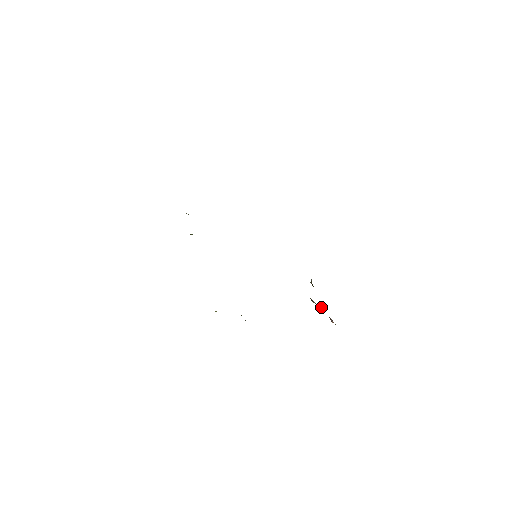
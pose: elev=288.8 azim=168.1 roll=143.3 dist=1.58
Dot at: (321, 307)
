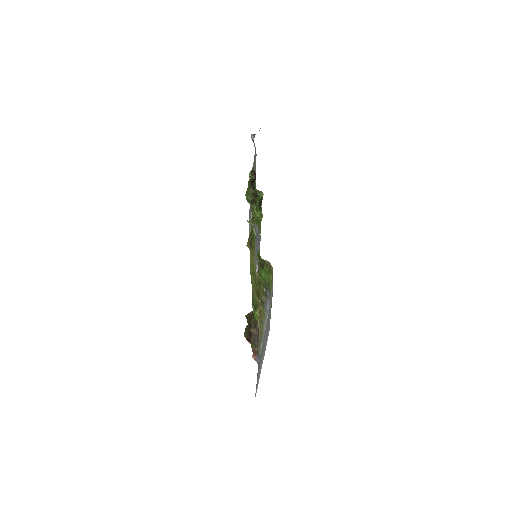
Dot at: (254, 339)
